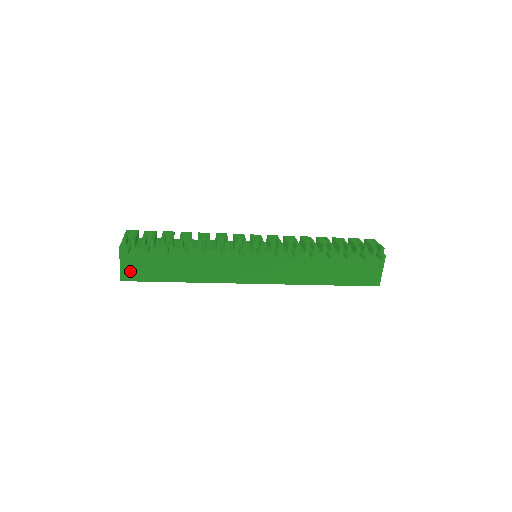
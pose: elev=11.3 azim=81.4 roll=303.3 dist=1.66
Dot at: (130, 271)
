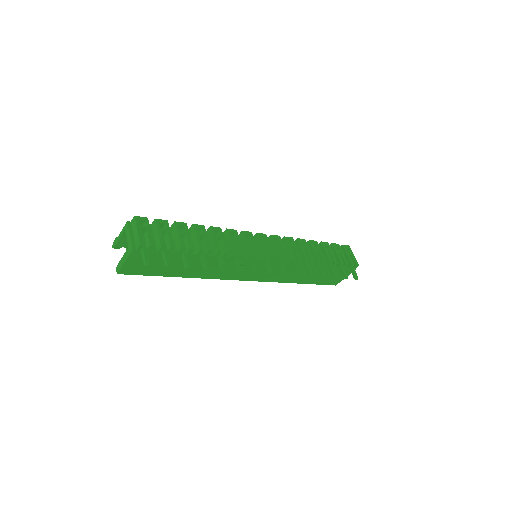
Dot at: (133, 267)
